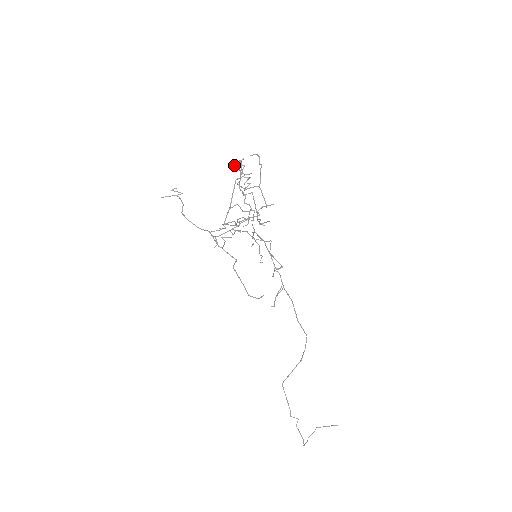
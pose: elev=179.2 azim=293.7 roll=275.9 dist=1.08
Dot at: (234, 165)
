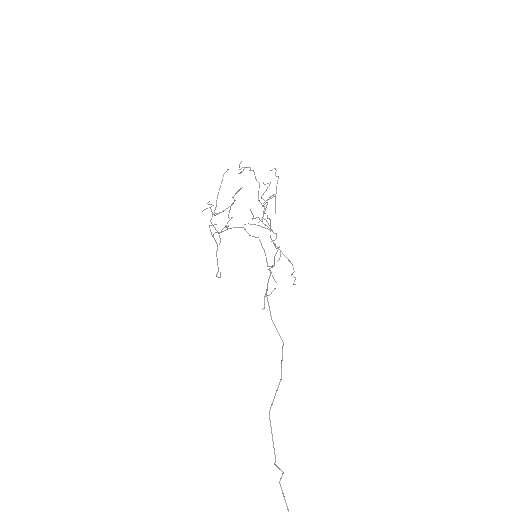
Dot at: occluded
